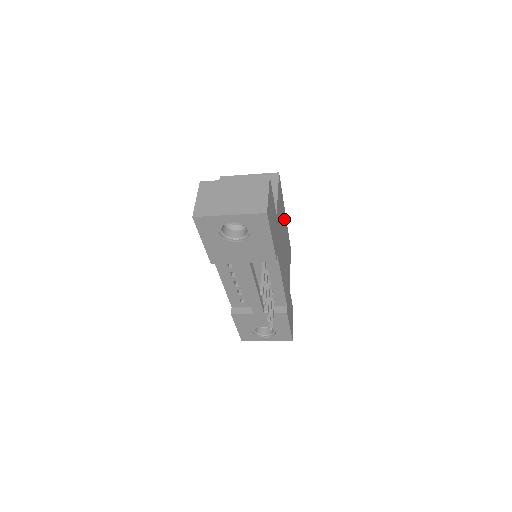
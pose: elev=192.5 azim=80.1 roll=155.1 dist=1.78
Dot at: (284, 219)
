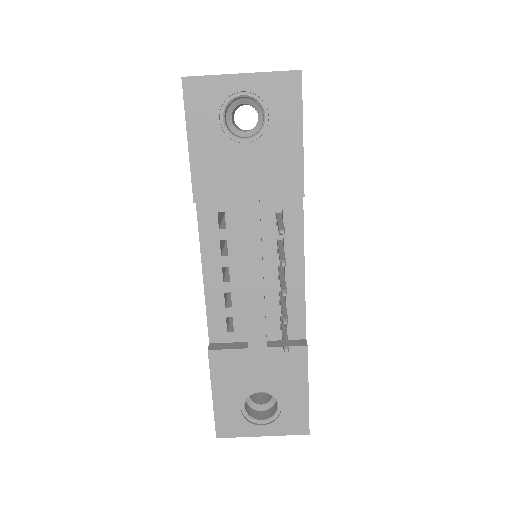
Dot at: occluded
